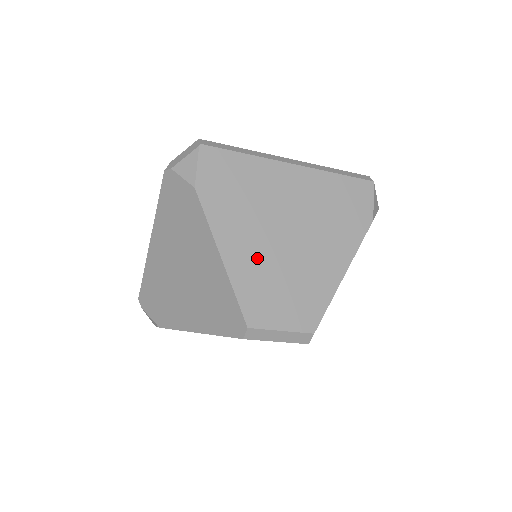
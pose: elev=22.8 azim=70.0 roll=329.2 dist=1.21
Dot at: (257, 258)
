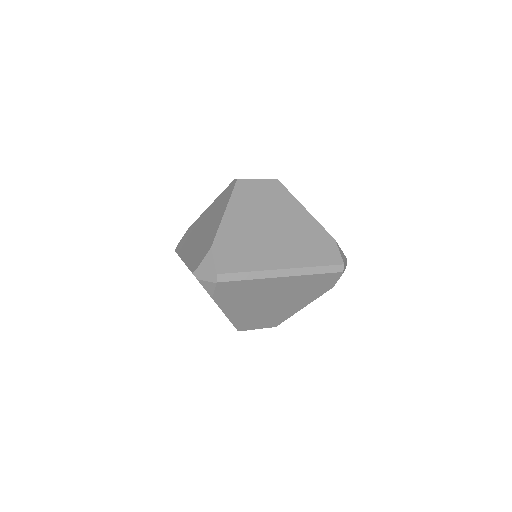
Dot at: (248, 313)
